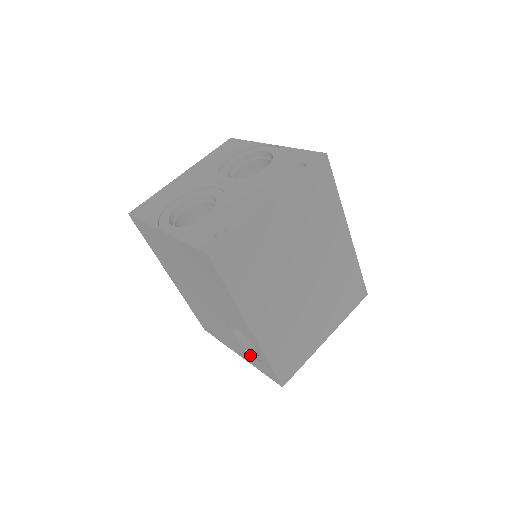
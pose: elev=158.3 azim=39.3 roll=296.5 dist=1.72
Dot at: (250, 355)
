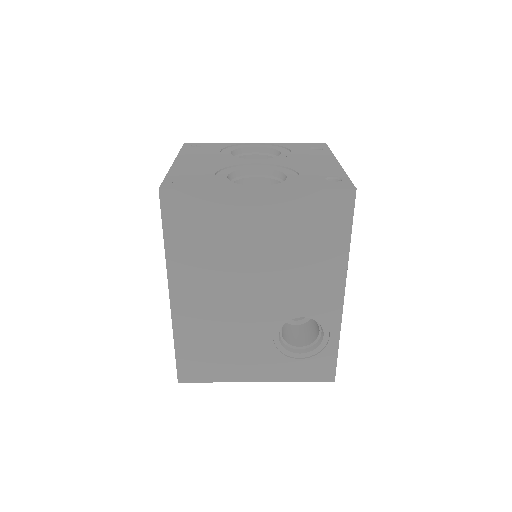
Dot at: (295, 359)
